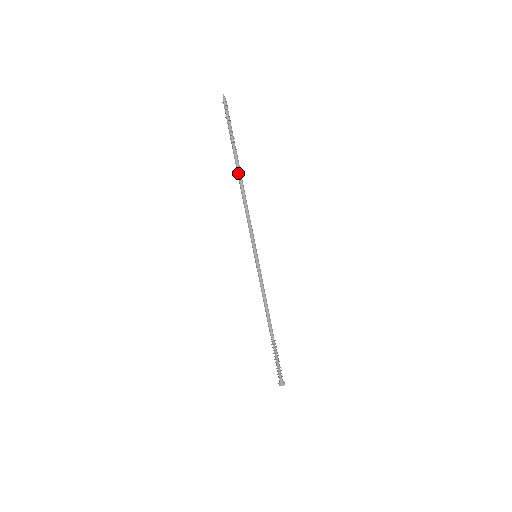
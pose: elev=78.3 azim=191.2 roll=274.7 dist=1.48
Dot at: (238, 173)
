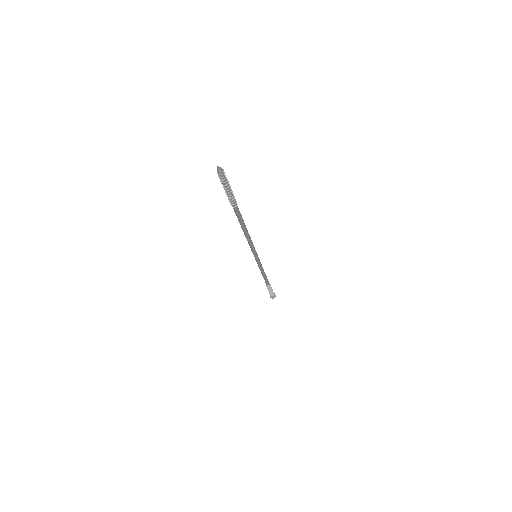
Dot at: (238, 219)
